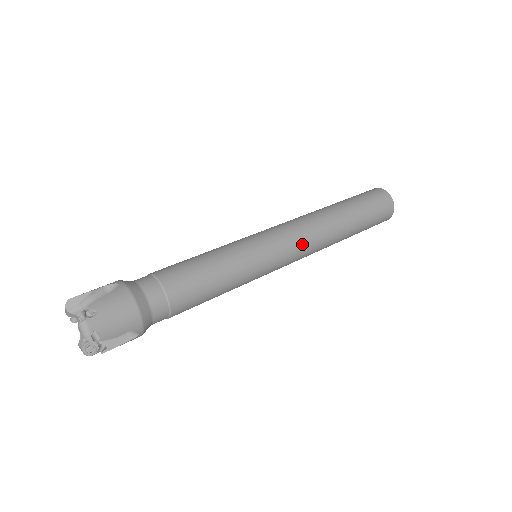
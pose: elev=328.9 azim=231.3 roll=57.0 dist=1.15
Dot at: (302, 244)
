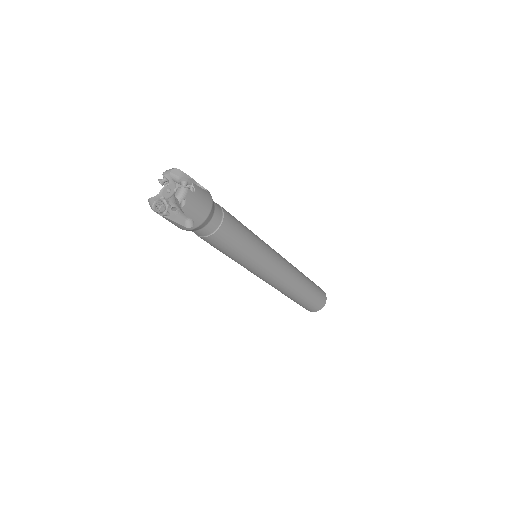
Dot at: occluded
